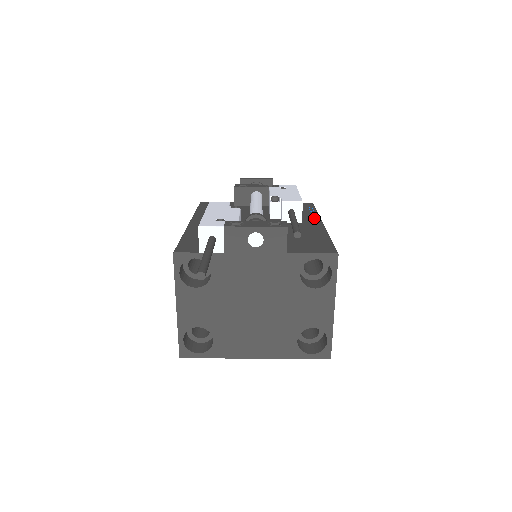
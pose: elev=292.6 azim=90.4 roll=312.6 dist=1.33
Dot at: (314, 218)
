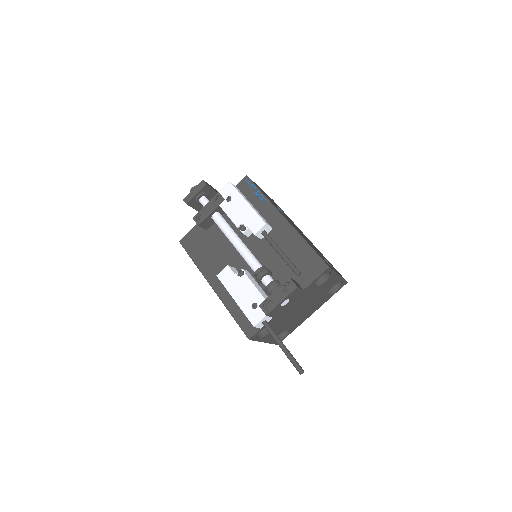
Dot at: (273, 212)
